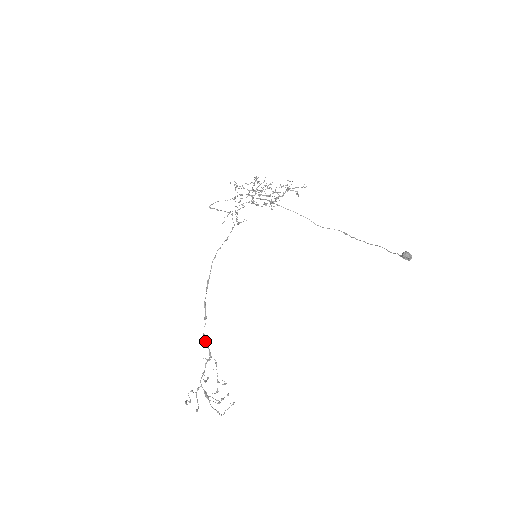
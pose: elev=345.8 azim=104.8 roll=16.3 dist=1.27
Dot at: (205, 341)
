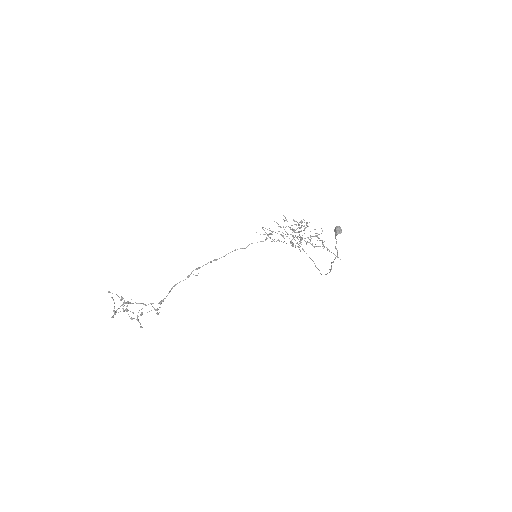
Dot at: (171, 289)
